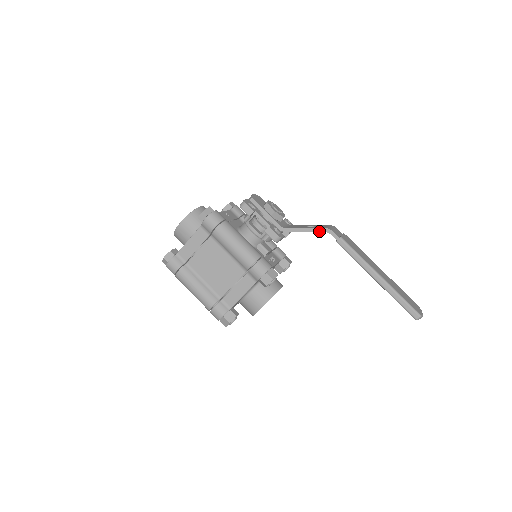
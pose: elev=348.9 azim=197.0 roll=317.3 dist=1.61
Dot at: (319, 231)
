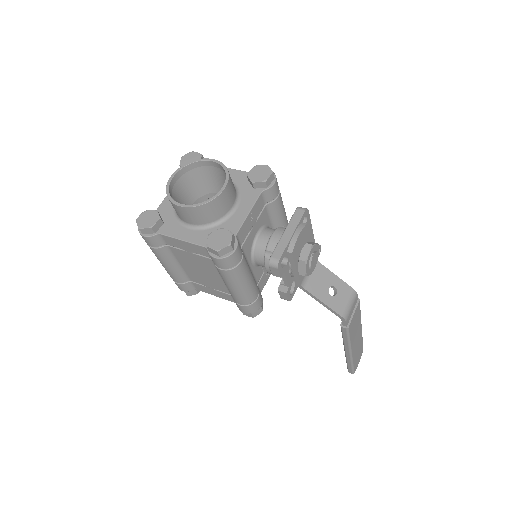
Dot at: (334, 313)
